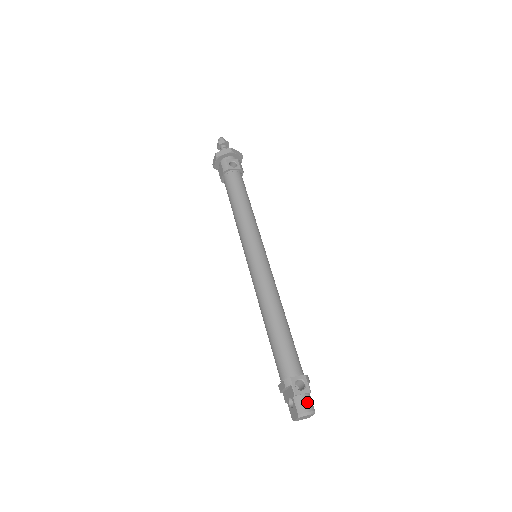
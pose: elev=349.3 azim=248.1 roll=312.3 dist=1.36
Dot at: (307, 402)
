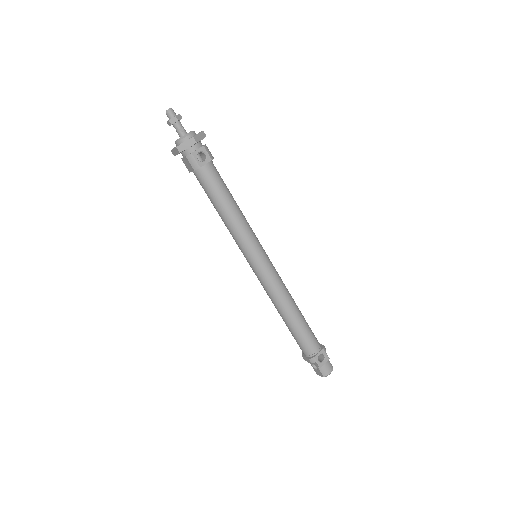
Dot at: (328, 367)
